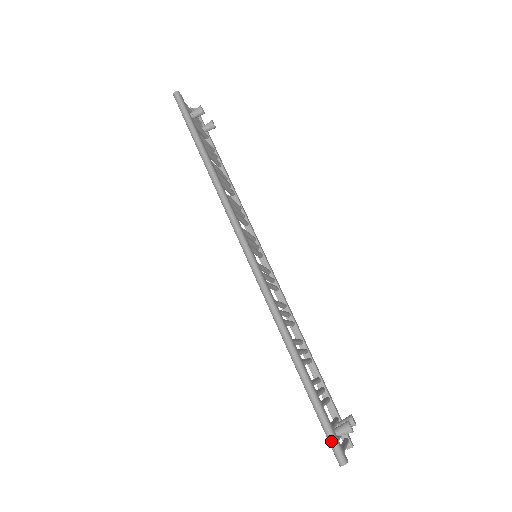
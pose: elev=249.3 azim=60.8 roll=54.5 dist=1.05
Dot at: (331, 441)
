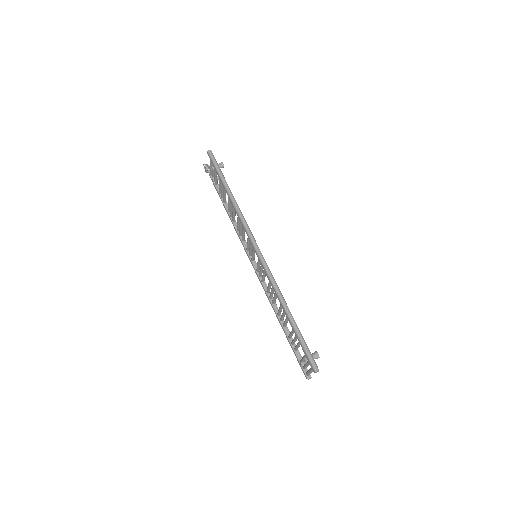
Dot at: (310, 358)
